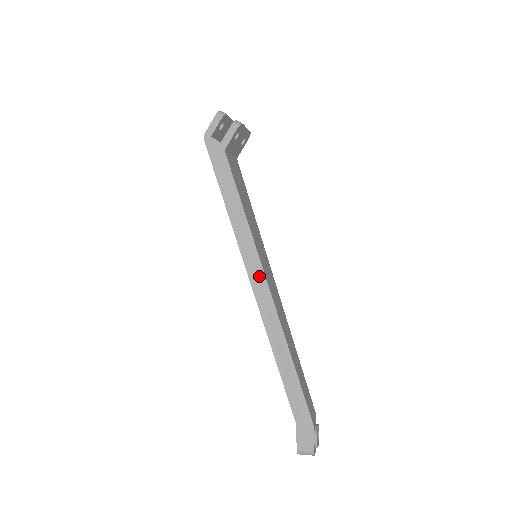
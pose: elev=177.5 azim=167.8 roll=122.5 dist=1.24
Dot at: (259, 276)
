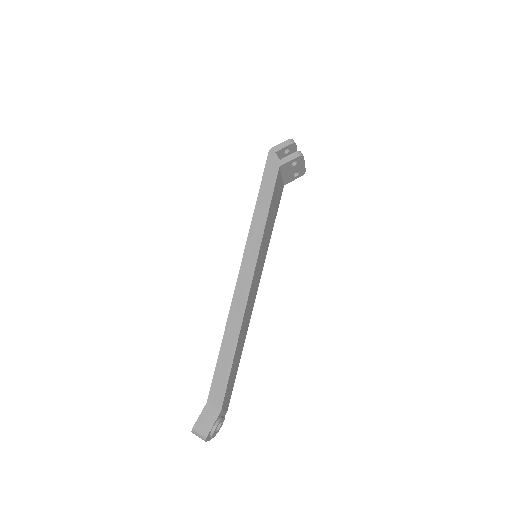
Dot at: (250, 268)
